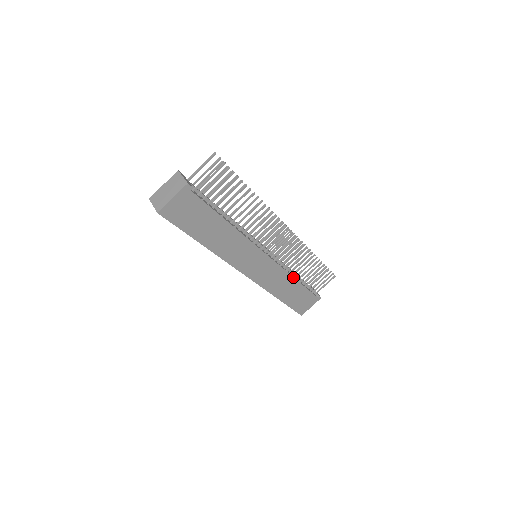
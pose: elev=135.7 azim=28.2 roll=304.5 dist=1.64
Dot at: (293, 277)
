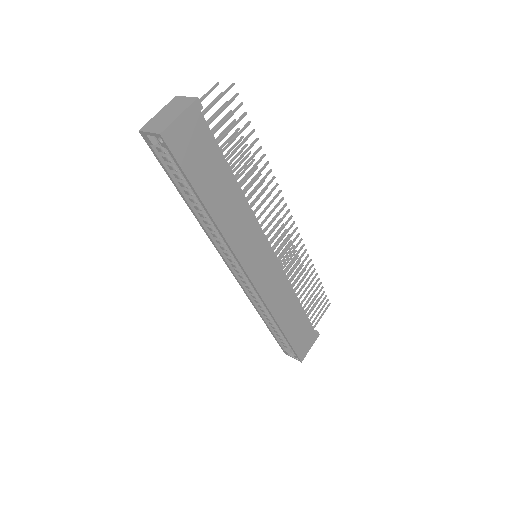
Dot at: (295, 294)
